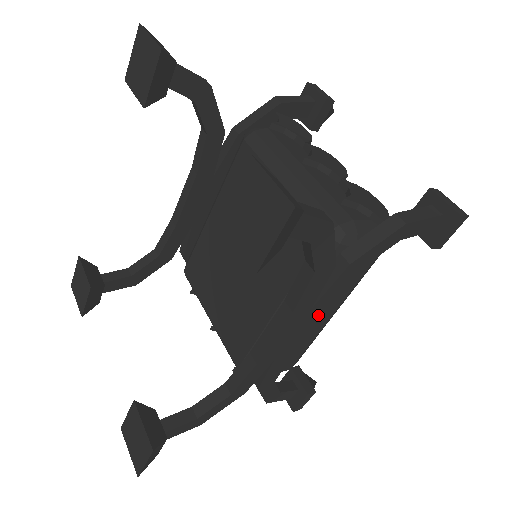
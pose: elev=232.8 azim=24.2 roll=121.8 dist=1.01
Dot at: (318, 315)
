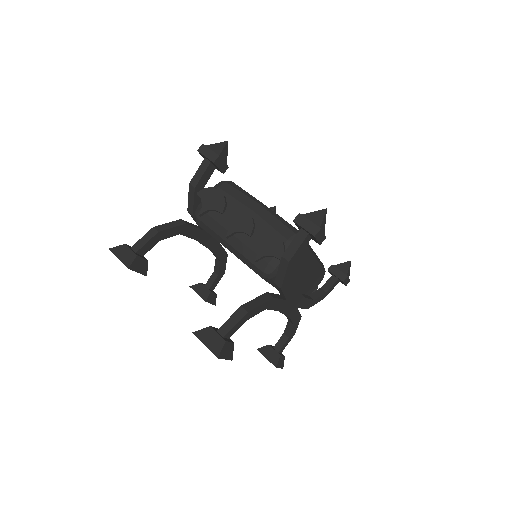
Dot at: (295, 293)
